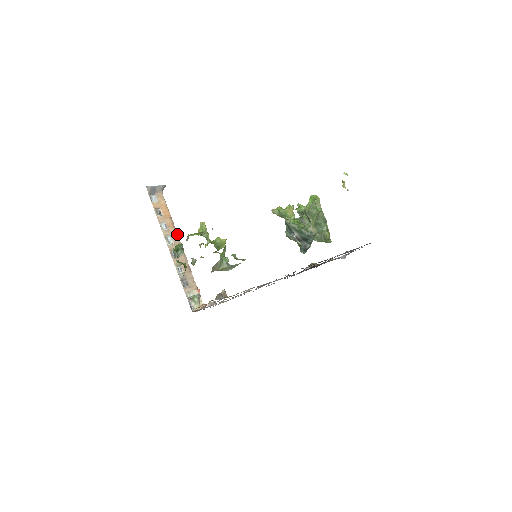
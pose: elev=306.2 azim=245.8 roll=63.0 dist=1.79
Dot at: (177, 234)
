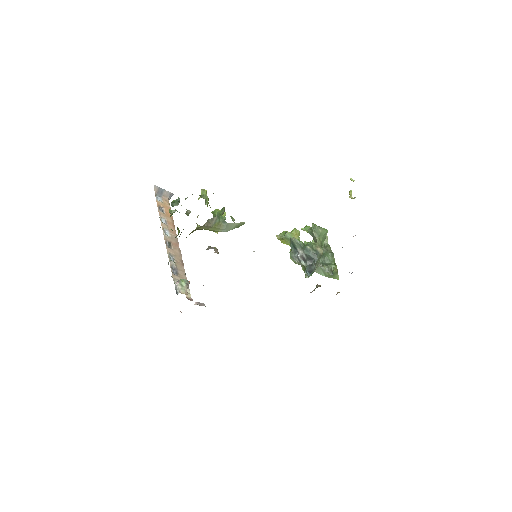
Dot at: occluded
